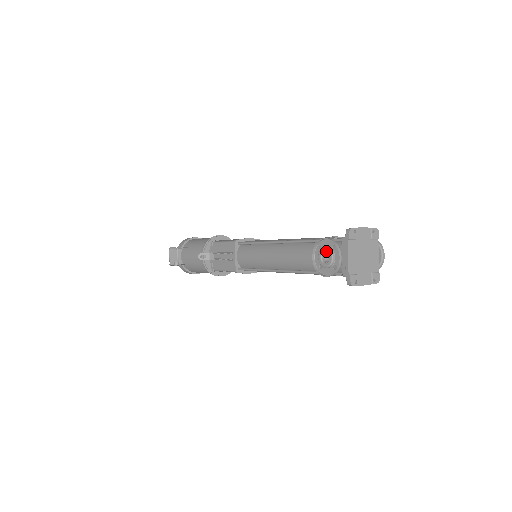
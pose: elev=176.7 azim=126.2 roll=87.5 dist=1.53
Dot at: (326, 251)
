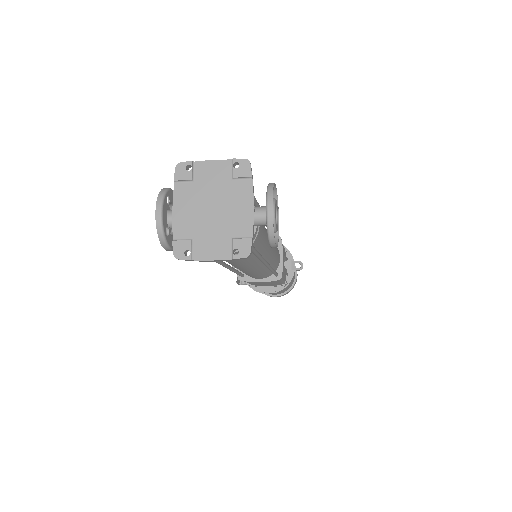
Dot at: occluded
